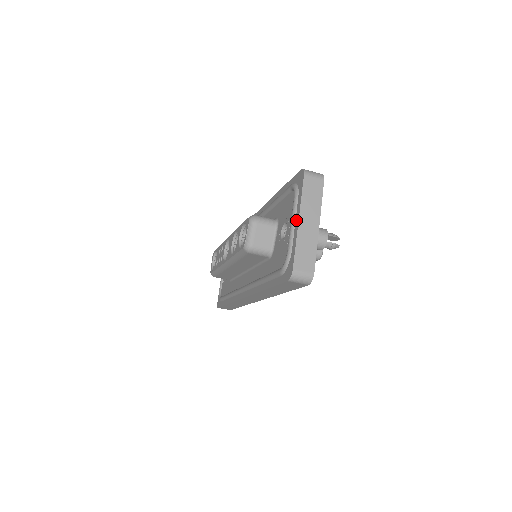
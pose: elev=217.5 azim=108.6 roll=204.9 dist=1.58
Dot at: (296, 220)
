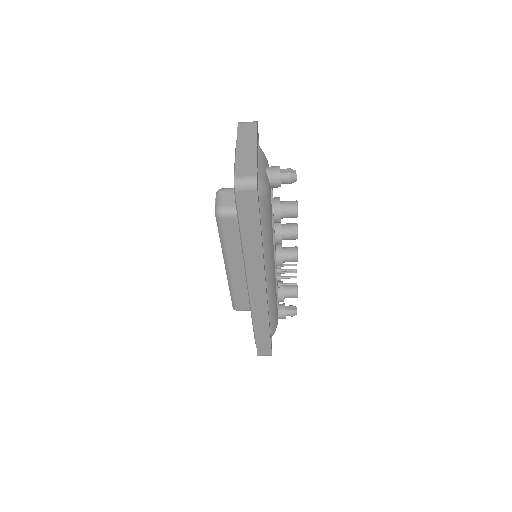
Dot at: occluded
